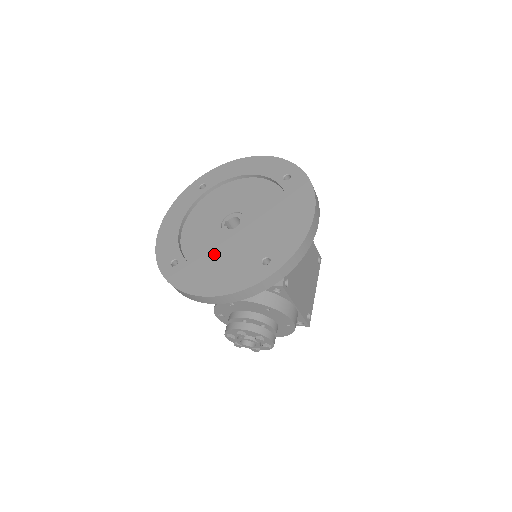
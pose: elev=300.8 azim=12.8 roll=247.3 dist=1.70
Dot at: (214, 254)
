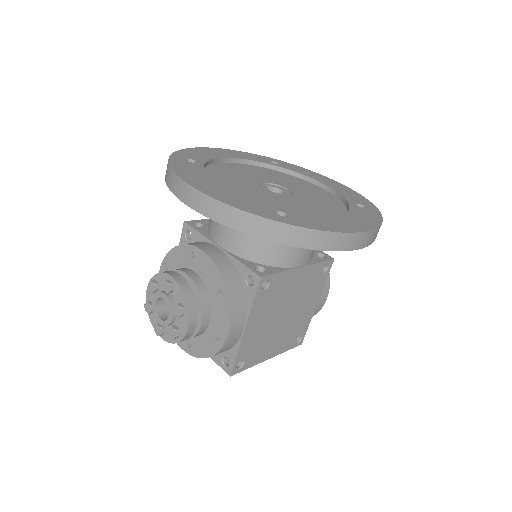
Dot at: (234, 185)
